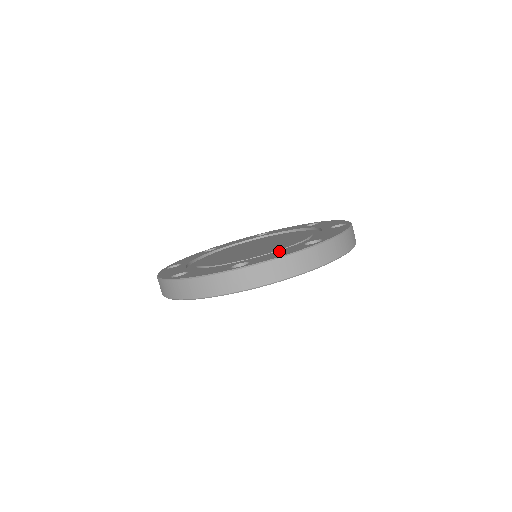
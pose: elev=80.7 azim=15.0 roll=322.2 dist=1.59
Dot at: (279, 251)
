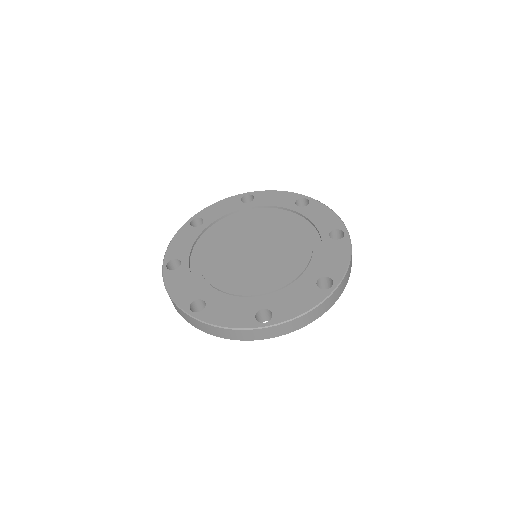
Dot at: (295, 293)
